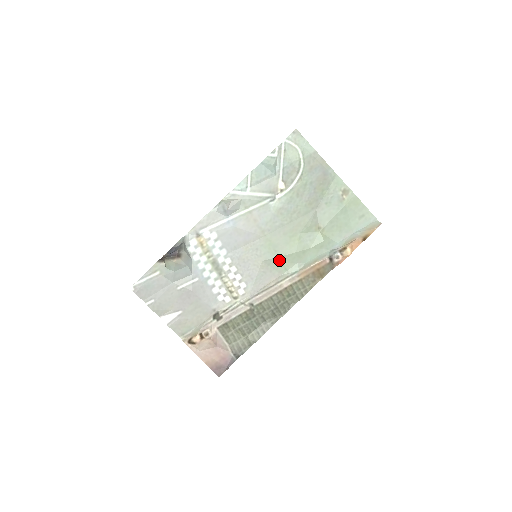
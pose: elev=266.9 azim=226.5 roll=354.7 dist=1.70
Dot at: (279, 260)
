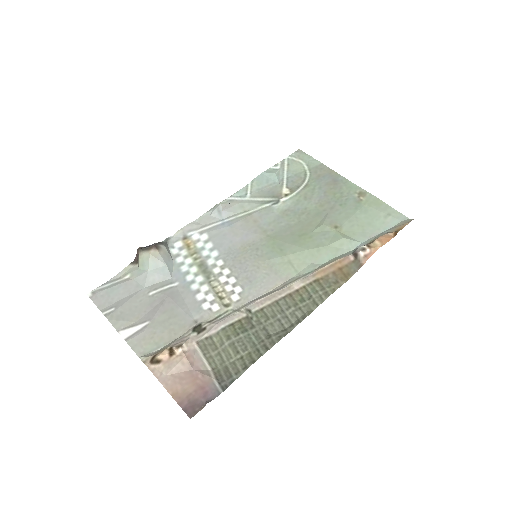
Dot at: (286, 260)
